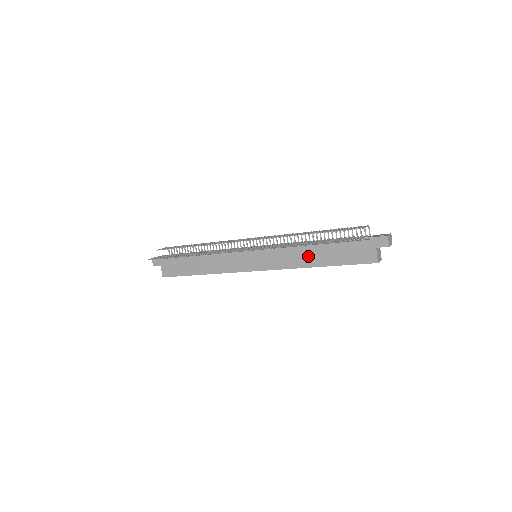
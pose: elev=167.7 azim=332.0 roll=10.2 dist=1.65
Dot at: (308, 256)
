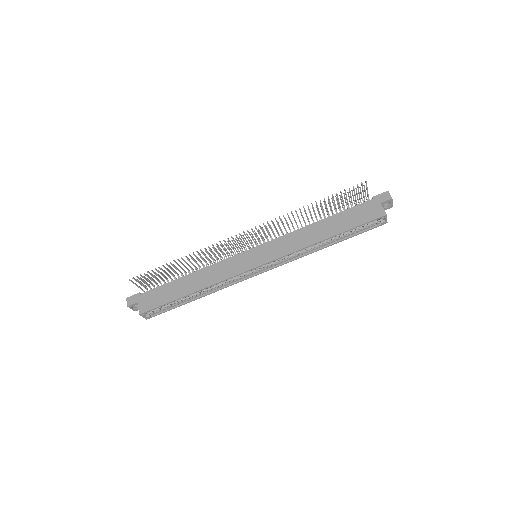
Dot at: (314, 232)
